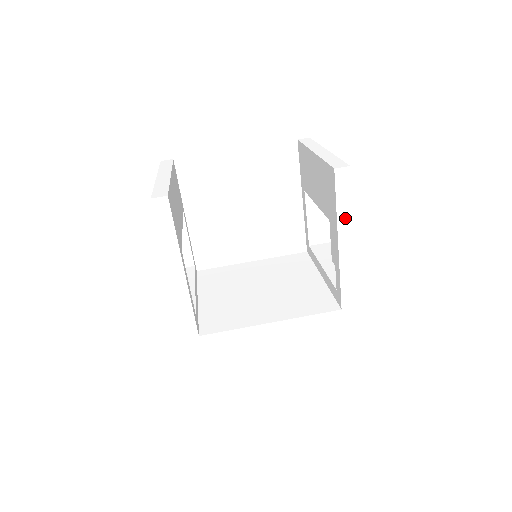
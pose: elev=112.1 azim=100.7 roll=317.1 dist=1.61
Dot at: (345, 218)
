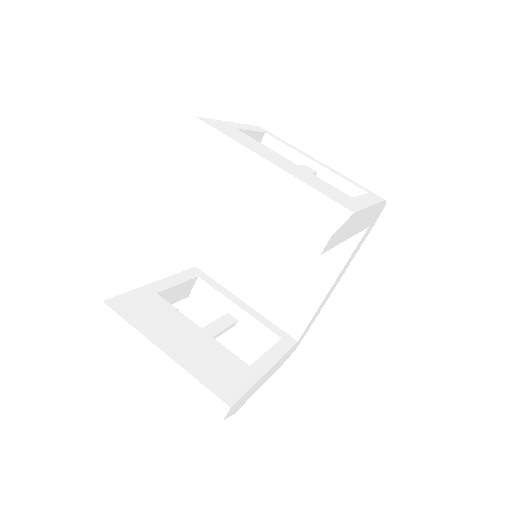
Dot at: (345, 235)
